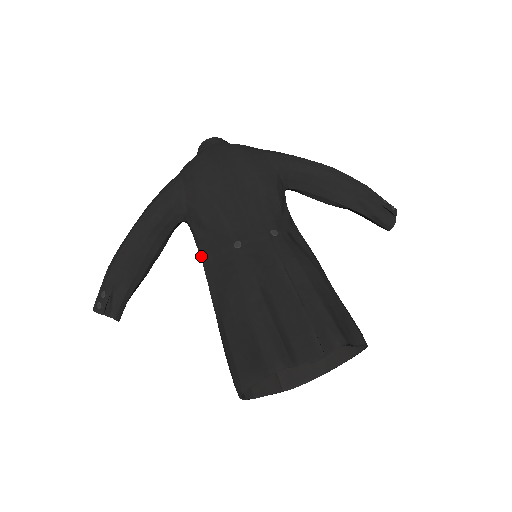
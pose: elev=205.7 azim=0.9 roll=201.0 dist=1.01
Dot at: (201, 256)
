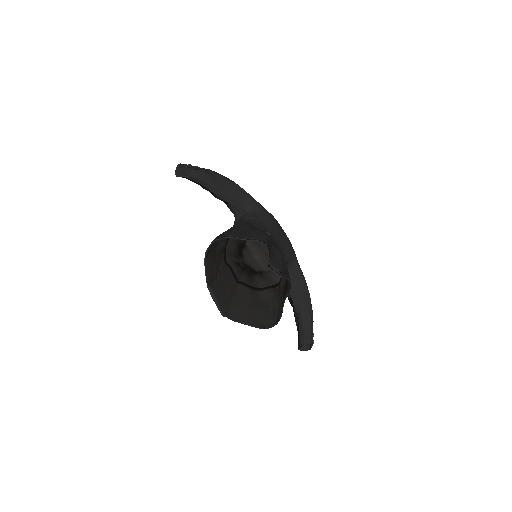
Dot at: (243, 220)
